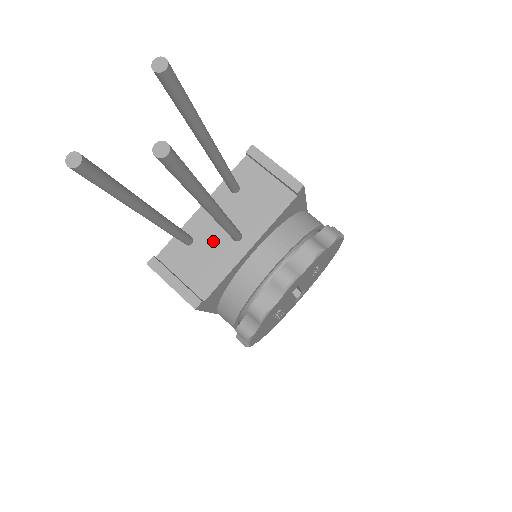
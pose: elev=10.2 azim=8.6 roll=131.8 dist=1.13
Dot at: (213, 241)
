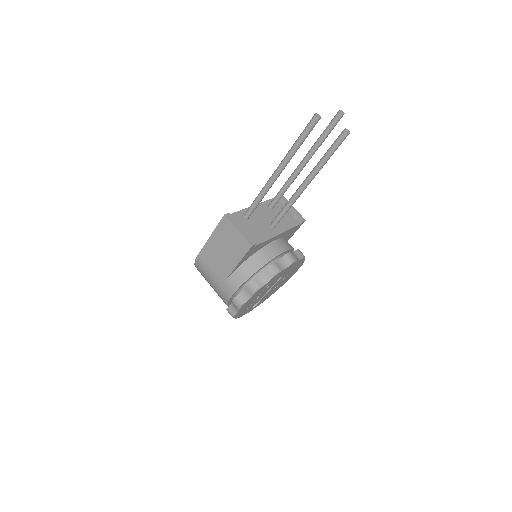
Dot at: (259, 223)
